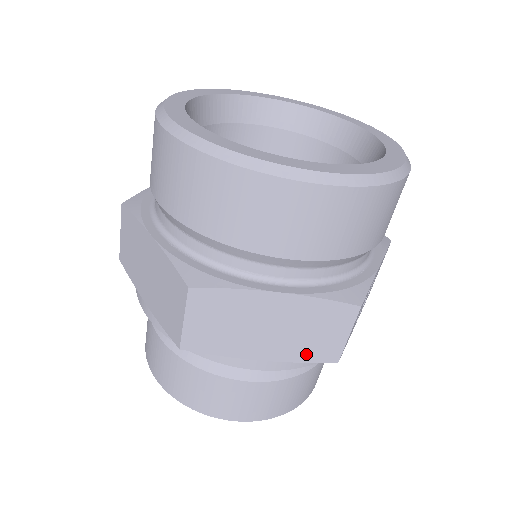
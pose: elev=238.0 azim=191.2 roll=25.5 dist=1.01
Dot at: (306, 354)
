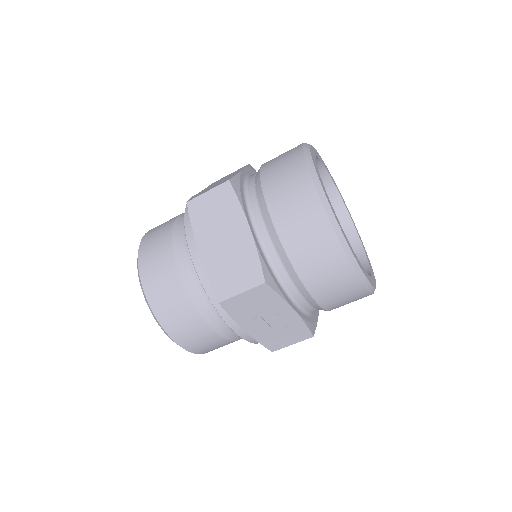
Dot at: (216, 277)
